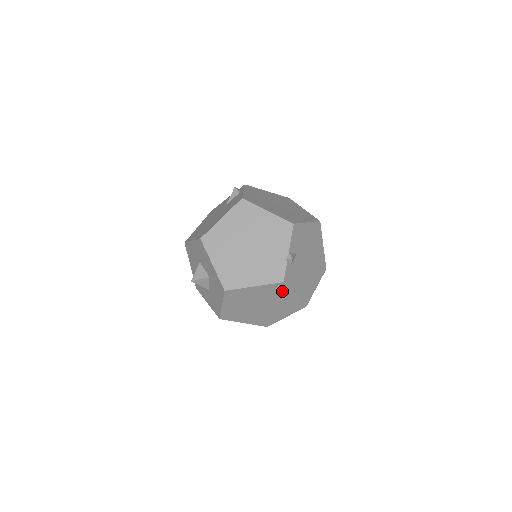
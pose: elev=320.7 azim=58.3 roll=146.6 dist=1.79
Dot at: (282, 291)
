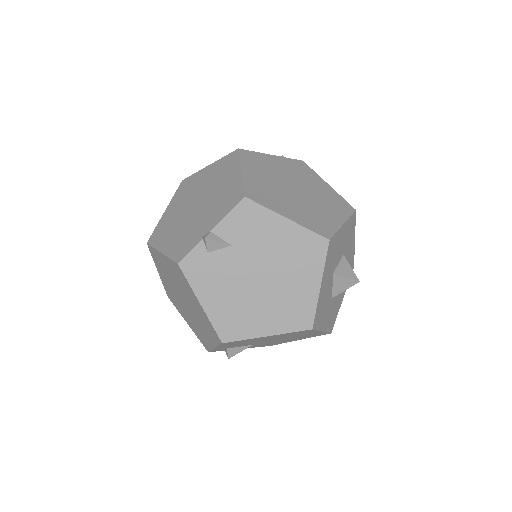
Dot at: (186, 284)
